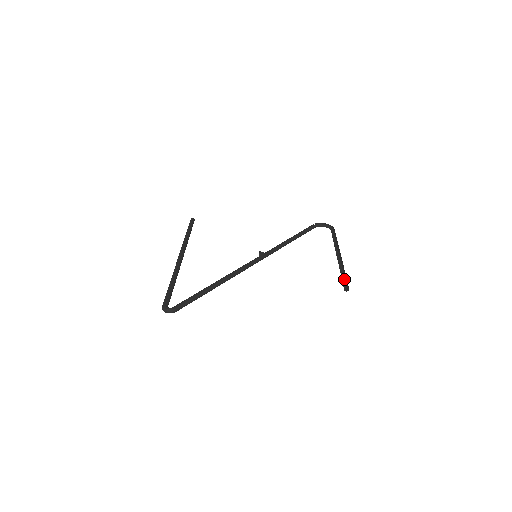
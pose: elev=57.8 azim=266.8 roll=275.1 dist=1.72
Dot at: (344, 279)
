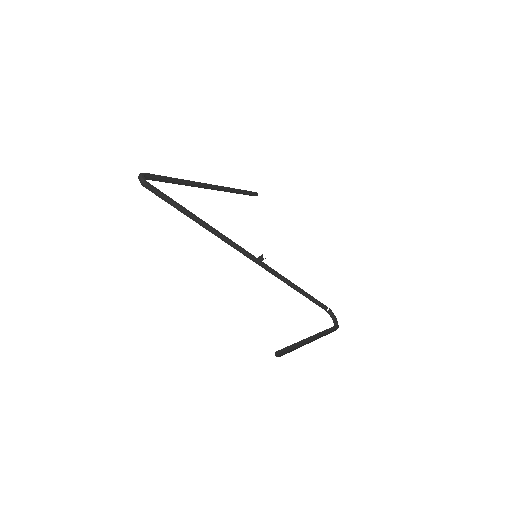
Dot at: (288, 350)
